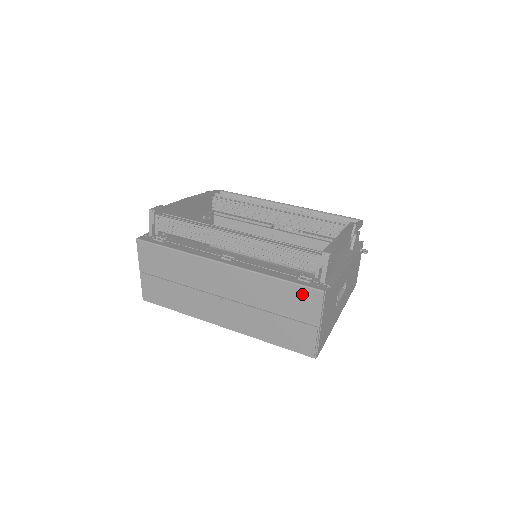
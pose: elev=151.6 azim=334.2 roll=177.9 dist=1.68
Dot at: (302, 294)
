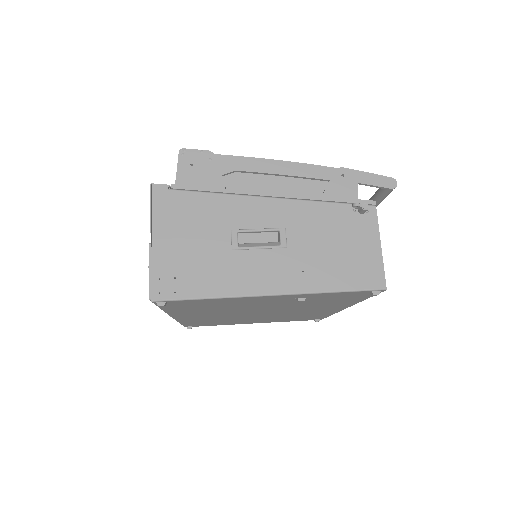
Dot at: occluded
